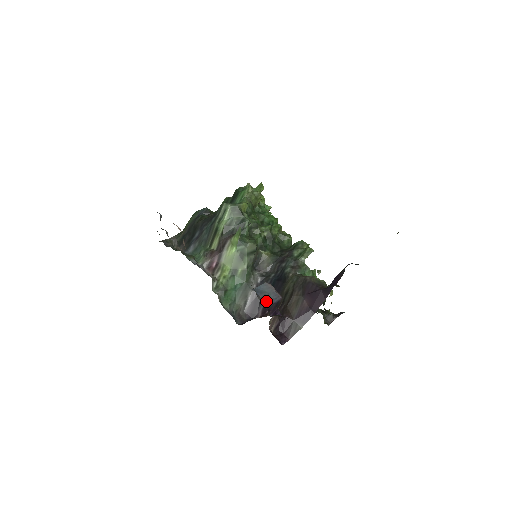
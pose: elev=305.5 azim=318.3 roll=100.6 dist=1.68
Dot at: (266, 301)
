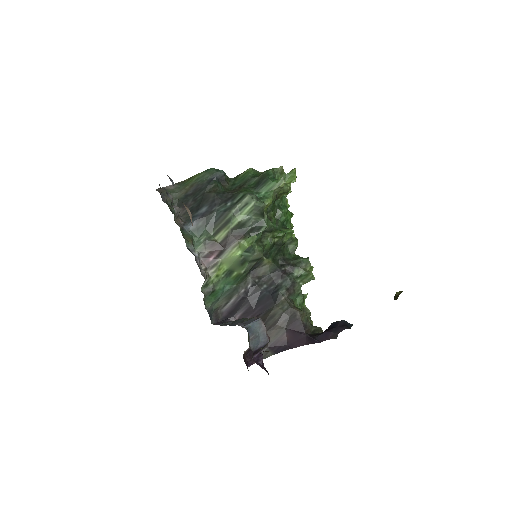
Dot at: (254, 344)
